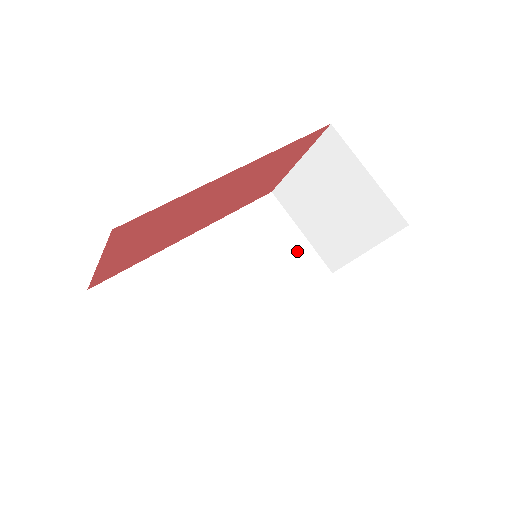
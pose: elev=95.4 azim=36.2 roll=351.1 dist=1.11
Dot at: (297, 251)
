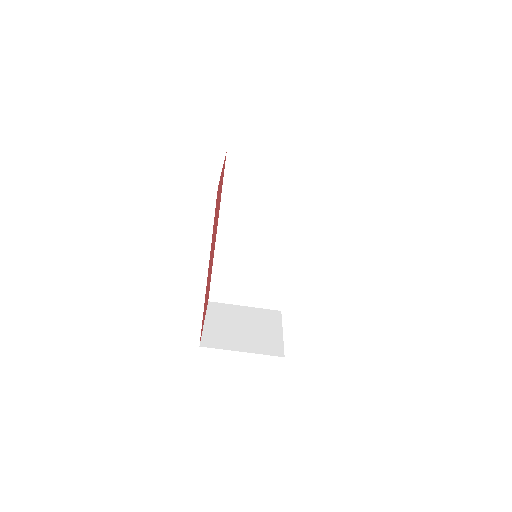
Dot at: (277, 176)
